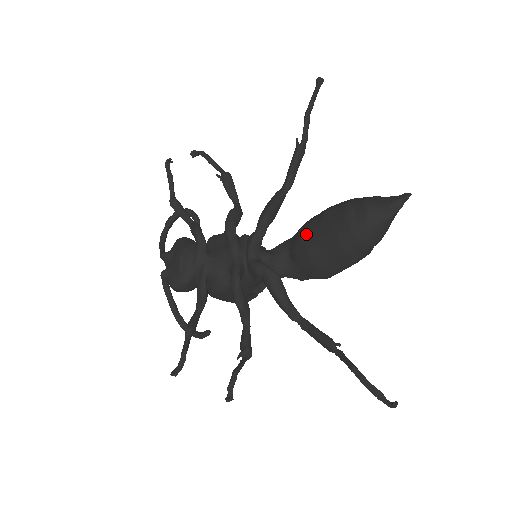
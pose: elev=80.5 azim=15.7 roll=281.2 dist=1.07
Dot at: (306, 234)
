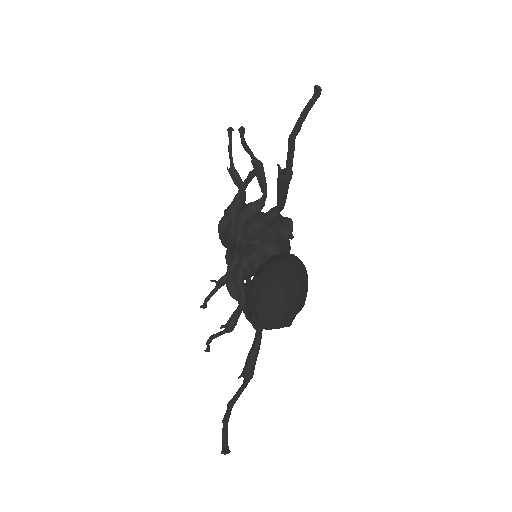
Dot at: occluded
